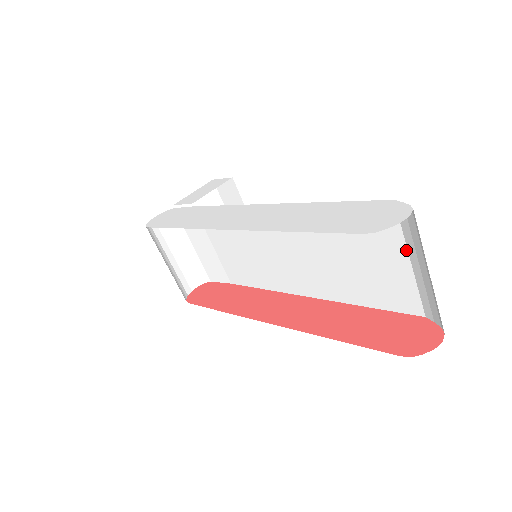
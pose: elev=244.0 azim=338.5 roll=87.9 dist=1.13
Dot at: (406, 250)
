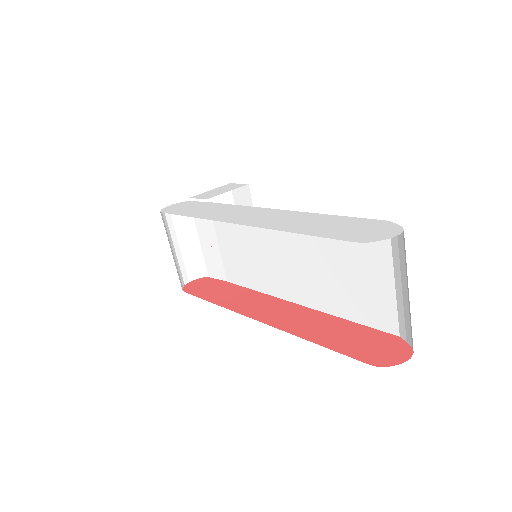
Dot at: (392, 269)
